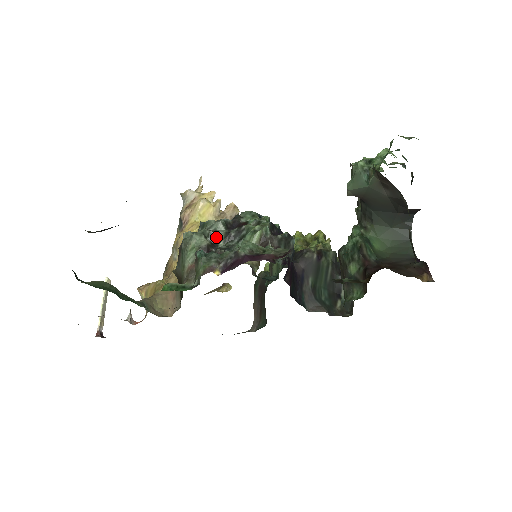
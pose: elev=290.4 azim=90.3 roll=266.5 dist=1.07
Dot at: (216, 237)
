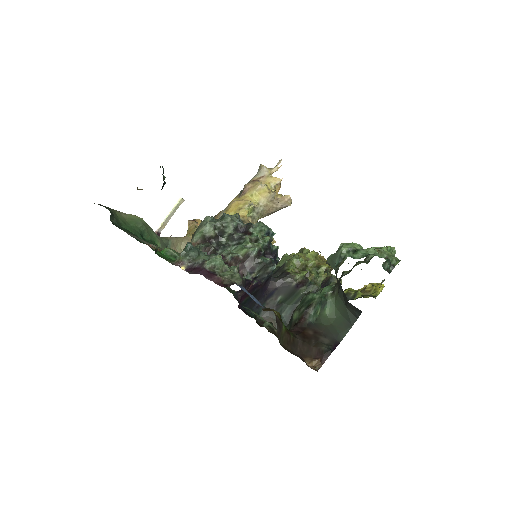
Dot at: (222, 233)
